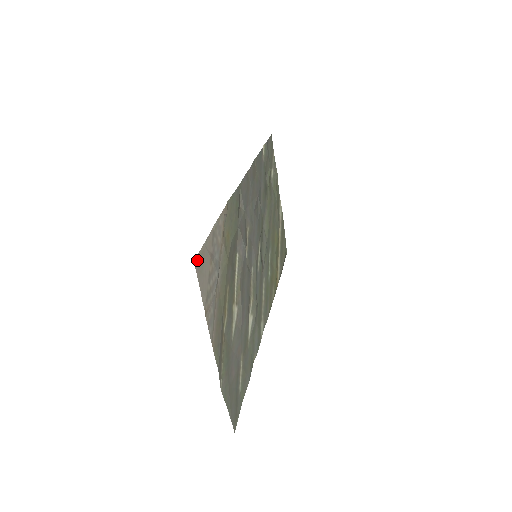
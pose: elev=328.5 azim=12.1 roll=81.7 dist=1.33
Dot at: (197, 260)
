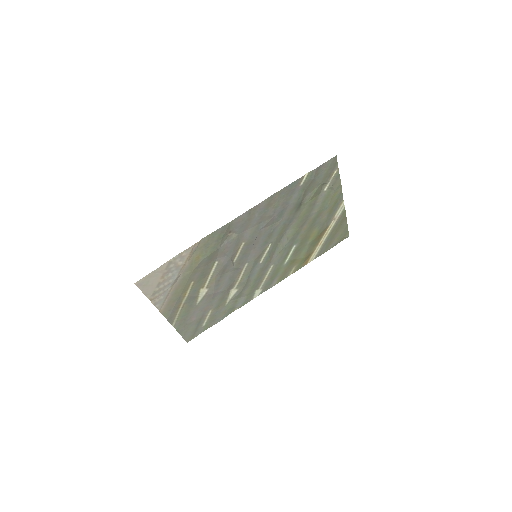
Dot at: (140, 281)
